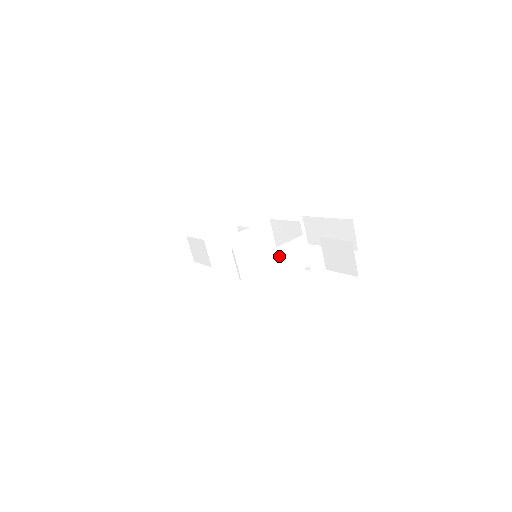
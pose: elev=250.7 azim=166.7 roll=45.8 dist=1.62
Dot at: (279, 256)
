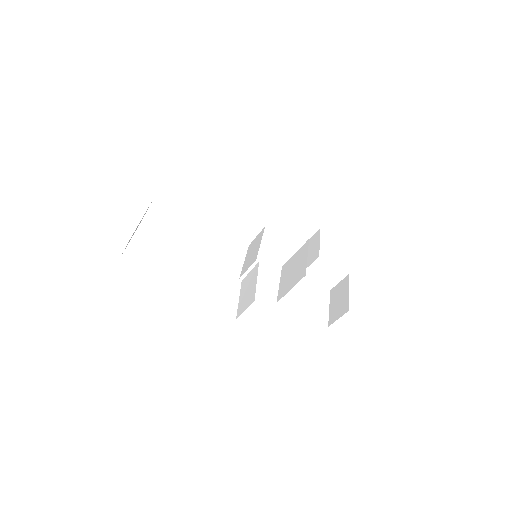
Dot at: (294, 273)
